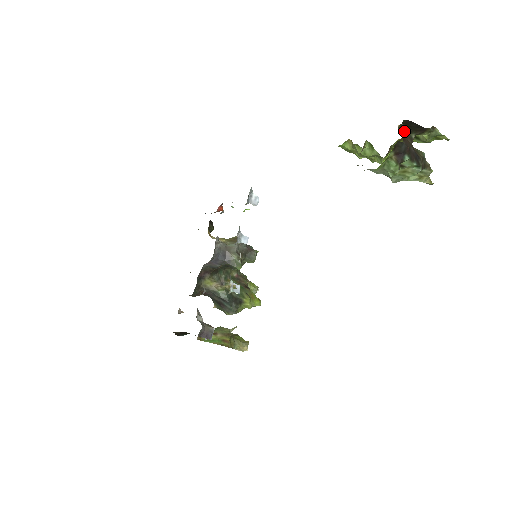
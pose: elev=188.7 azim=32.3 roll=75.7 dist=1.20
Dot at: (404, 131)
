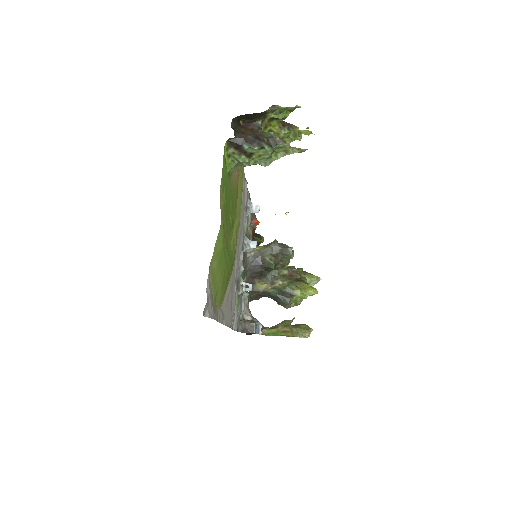
Dot at: (249, 123)
